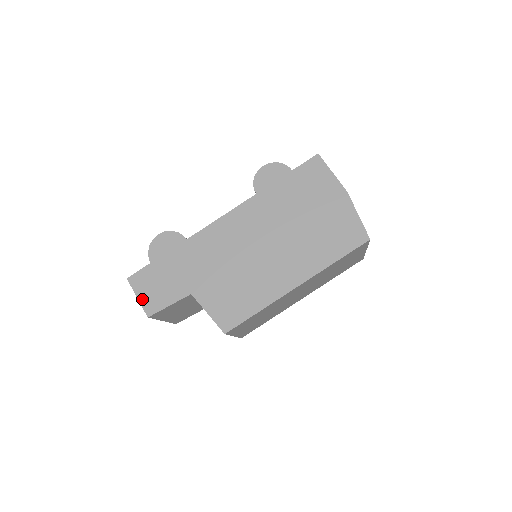
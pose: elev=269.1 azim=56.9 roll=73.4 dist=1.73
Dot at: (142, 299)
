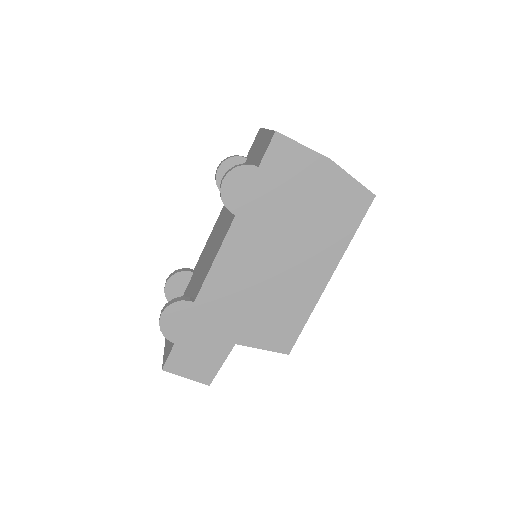
Dot at: (192, 376)
